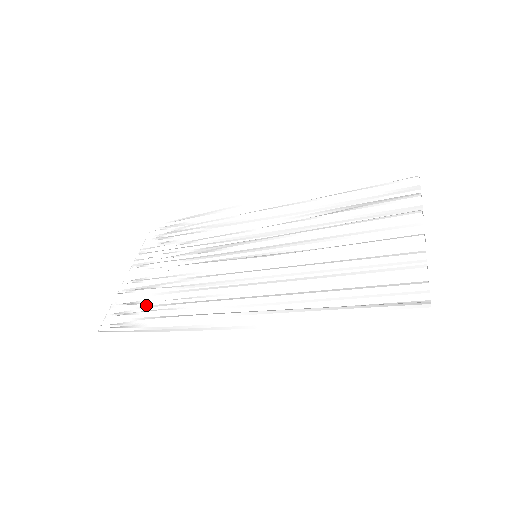
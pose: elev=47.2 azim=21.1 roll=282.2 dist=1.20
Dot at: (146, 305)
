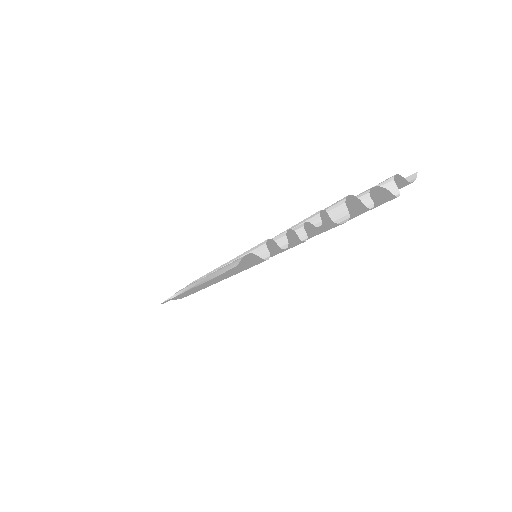
Dot at: occluded
